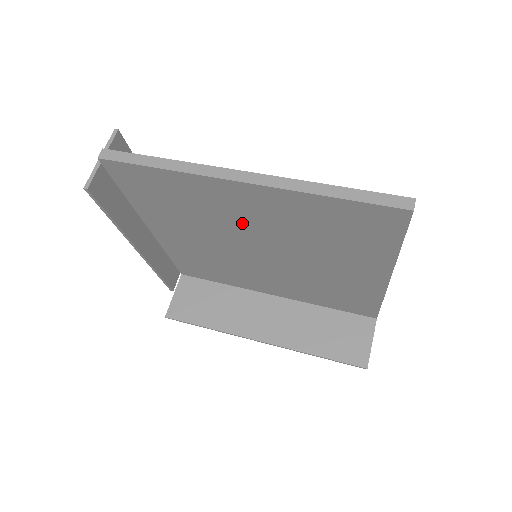
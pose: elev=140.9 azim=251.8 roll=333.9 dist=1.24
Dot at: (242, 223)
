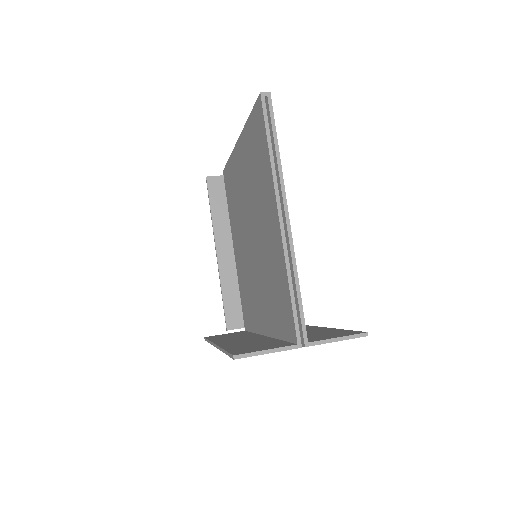
Dot at: (243, 195)
